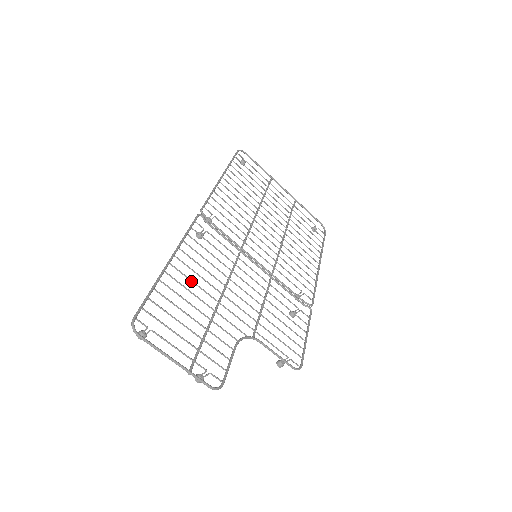
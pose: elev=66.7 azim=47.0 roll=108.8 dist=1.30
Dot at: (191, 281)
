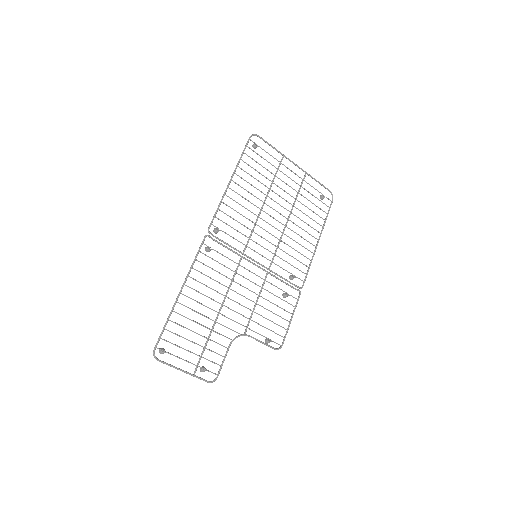
Dot at: (197, 302)
